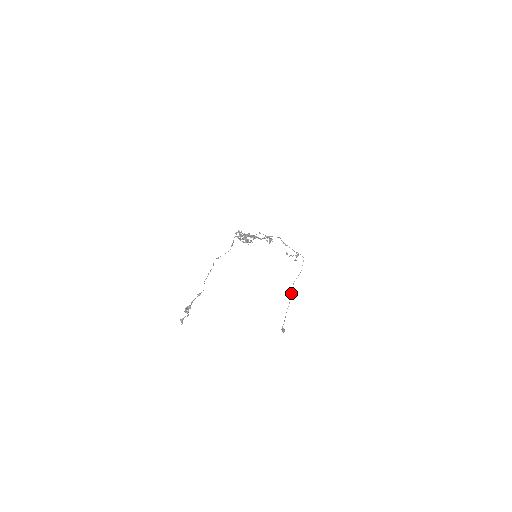
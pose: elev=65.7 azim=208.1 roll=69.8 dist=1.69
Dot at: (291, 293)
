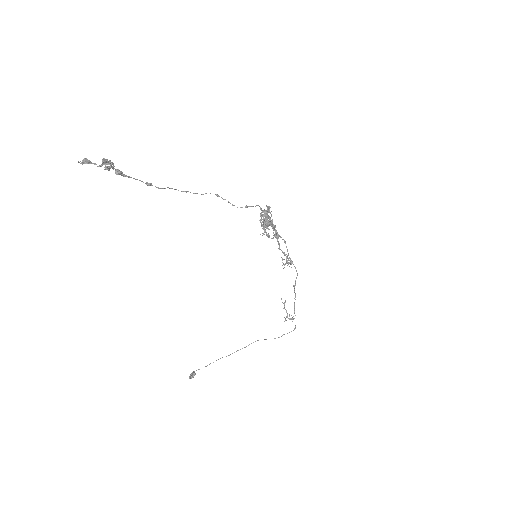
Dot at: (244, 347)
